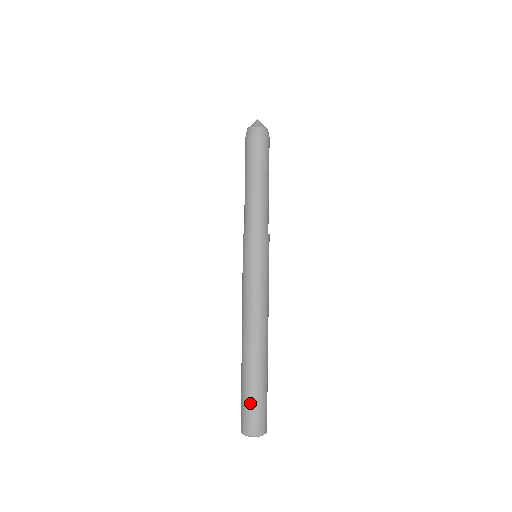
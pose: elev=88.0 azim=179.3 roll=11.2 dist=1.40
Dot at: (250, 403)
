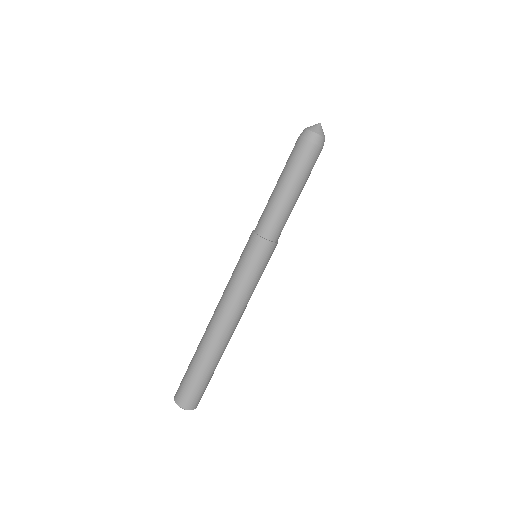
Dot at: (189, 379)
